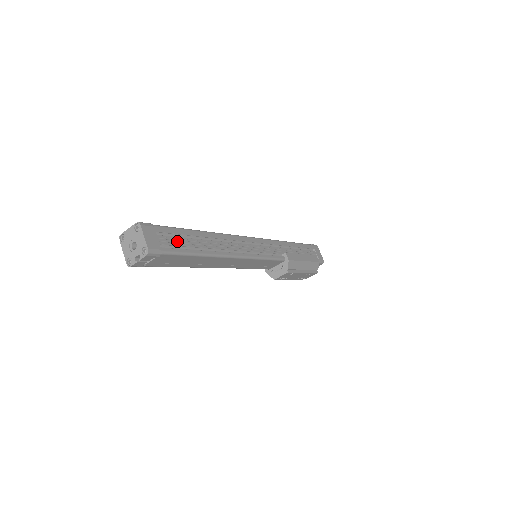
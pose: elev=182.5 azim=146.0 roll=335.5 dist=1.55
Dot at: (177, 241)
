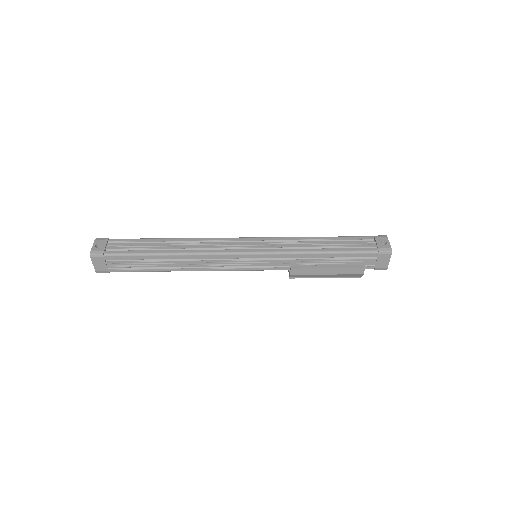
Dot at: (128, 264)
